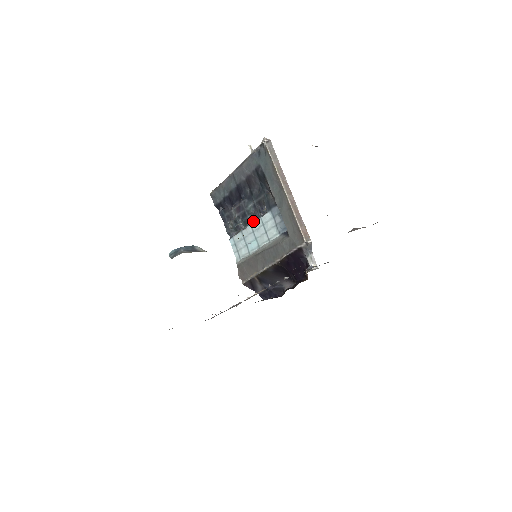
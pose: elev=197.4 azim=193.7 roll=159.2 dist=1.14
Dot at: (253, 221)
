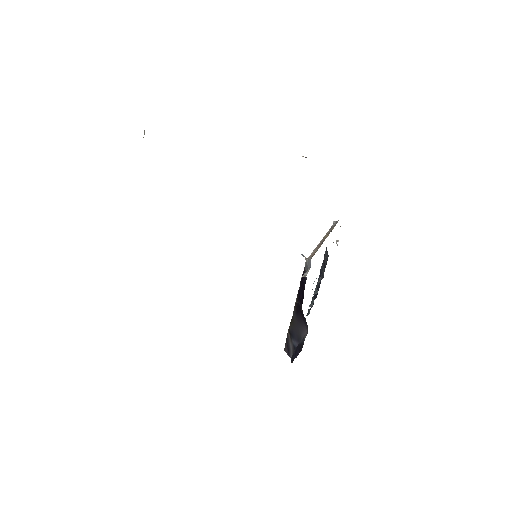
Dot at: occluded
